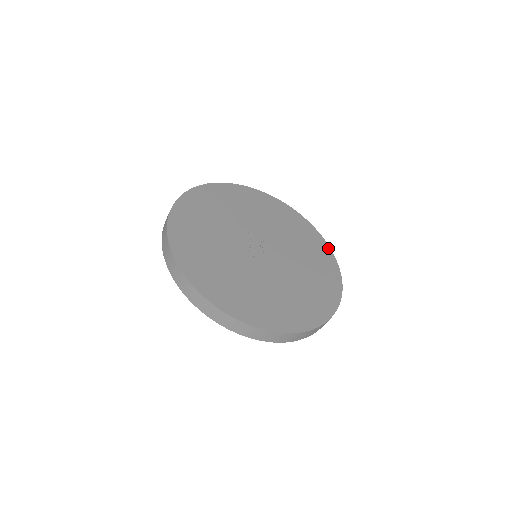
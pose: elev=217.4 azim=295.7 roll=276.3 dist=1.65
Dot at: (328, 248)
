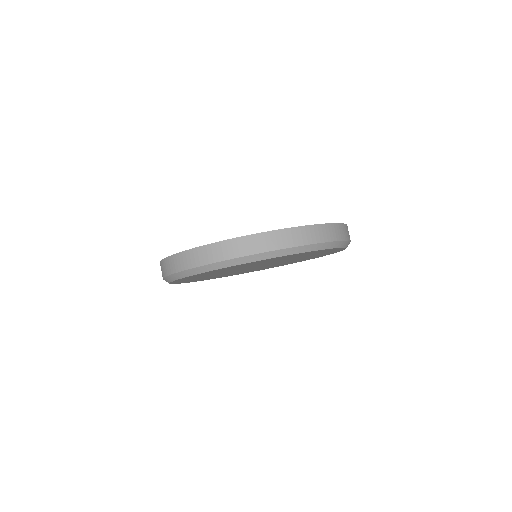
Dot at: occluded
